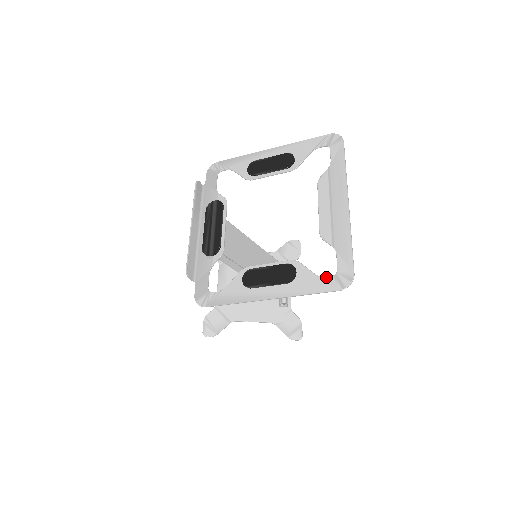
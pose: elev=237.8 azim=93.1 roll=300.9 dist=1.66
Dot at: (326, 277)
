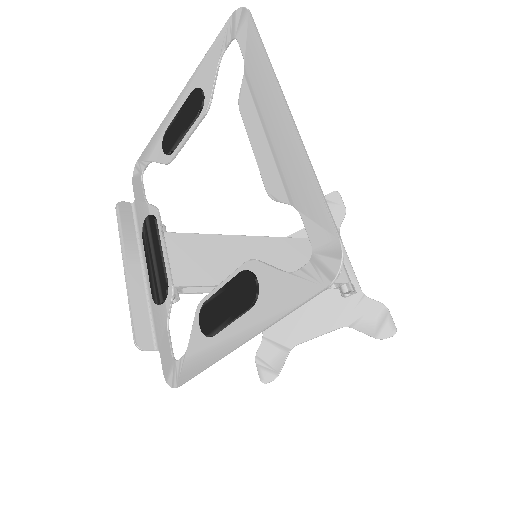
Dot at: (299, 269)
